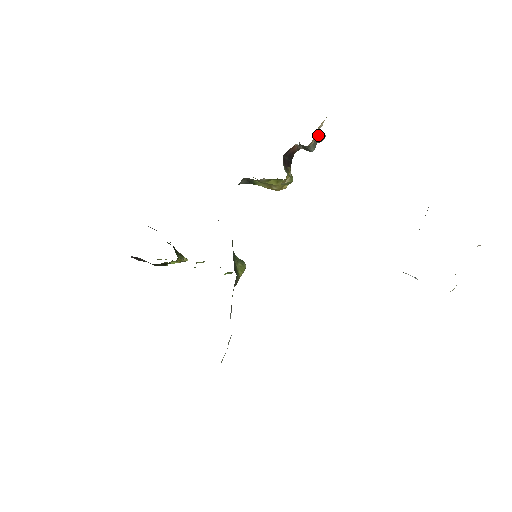
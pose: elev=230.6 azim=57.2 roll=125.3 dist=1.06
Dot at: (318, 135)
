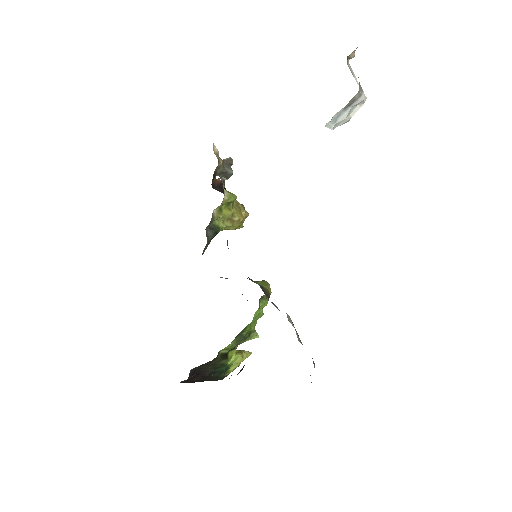
Dot at: (224, 160)
